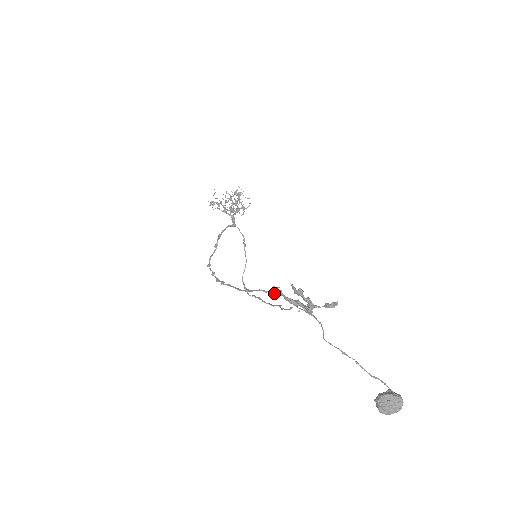
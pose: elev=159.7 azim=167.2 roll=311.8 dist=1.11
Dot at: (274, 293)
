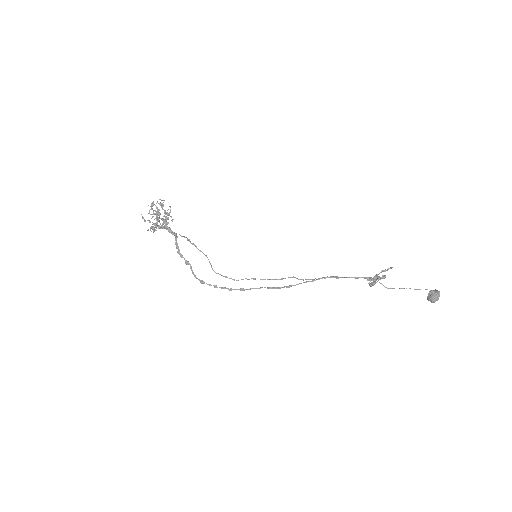
Dot at: occluded
